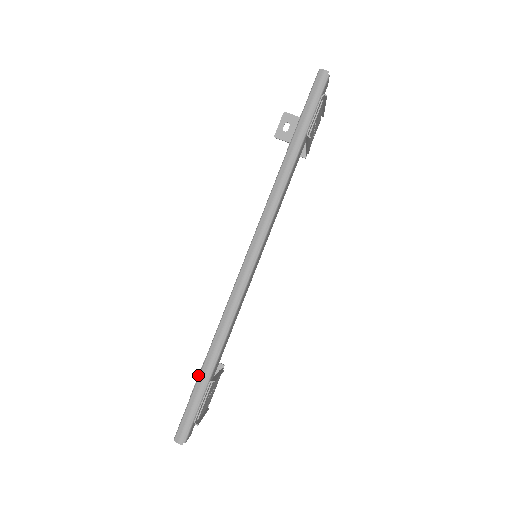
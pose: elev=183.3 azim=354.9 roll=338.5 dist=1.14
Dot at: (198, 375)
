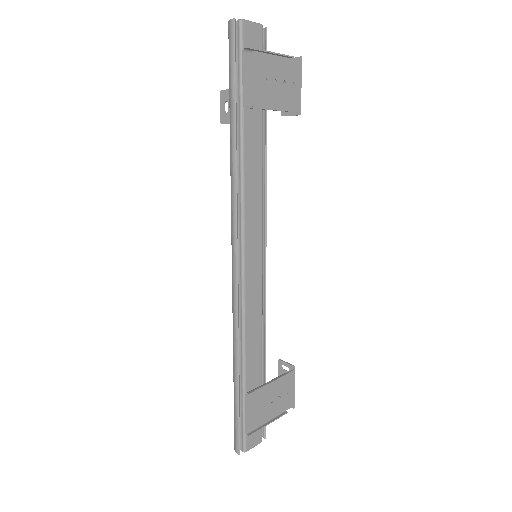
Dot at: occluded
